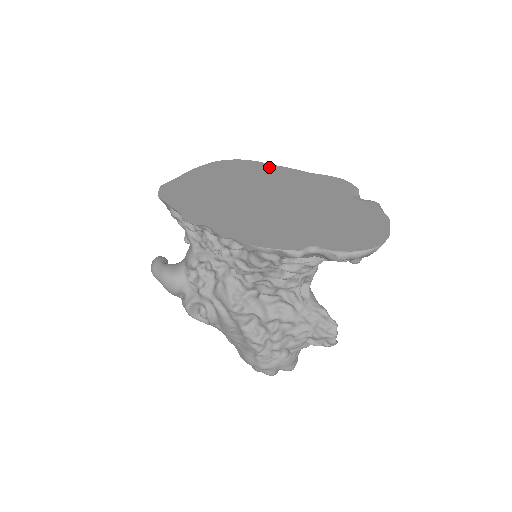
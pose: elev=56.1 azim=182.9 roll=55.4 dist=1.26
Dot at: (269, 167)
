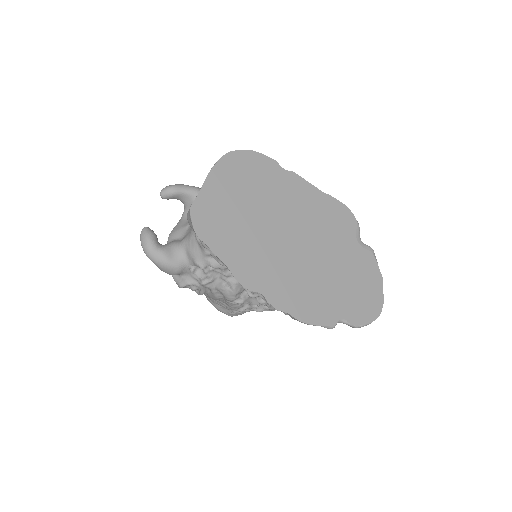
Dot at: (285, 174)
